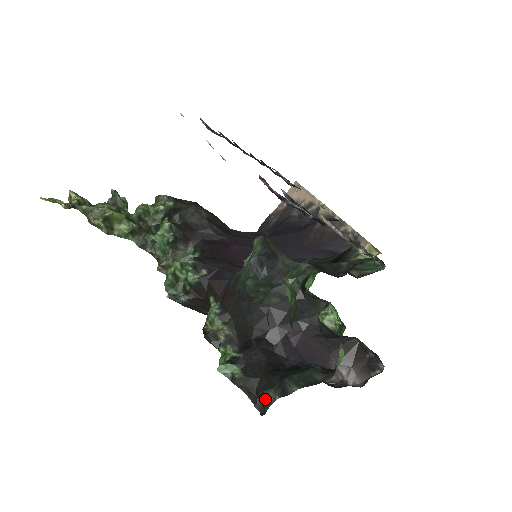
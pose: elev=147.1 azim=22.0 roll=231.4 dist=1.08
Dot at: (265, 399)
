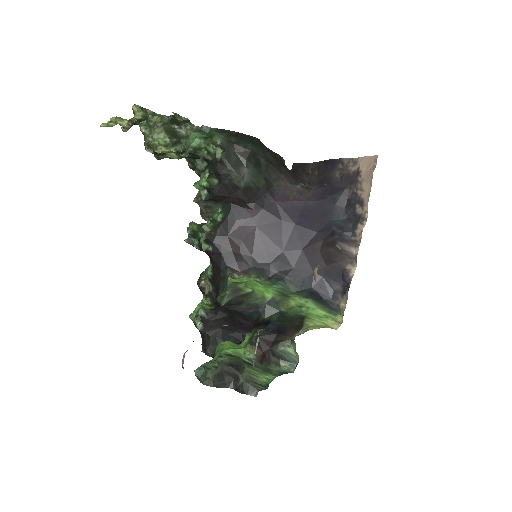
Dot at: (206, 349)
